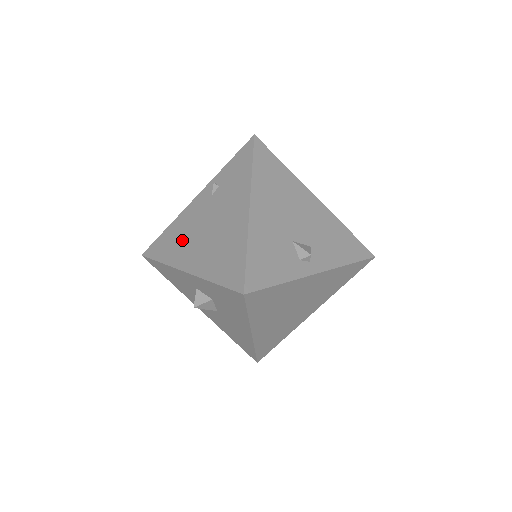
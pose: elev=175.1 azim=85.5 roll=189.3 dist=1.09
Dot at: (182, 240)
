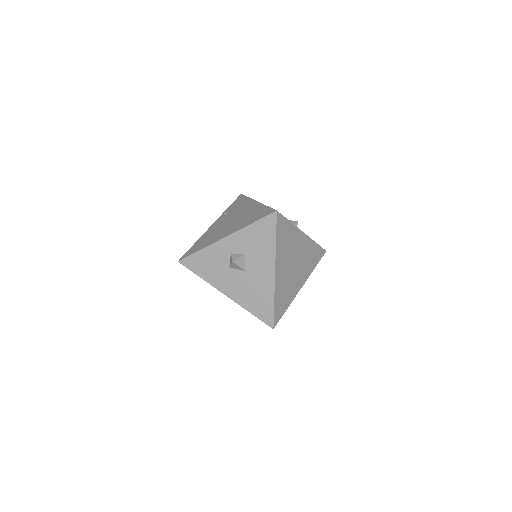
Dot at: (213, 236)
